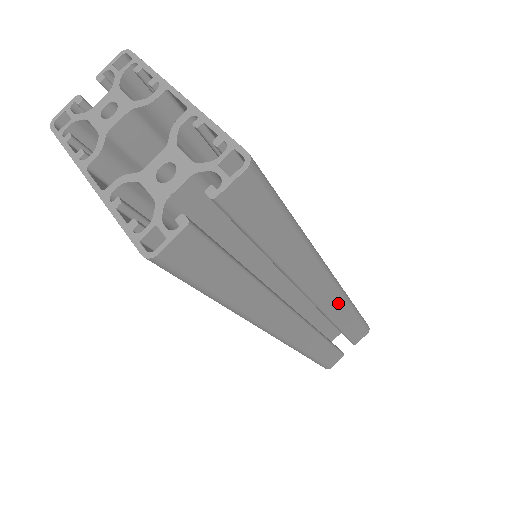
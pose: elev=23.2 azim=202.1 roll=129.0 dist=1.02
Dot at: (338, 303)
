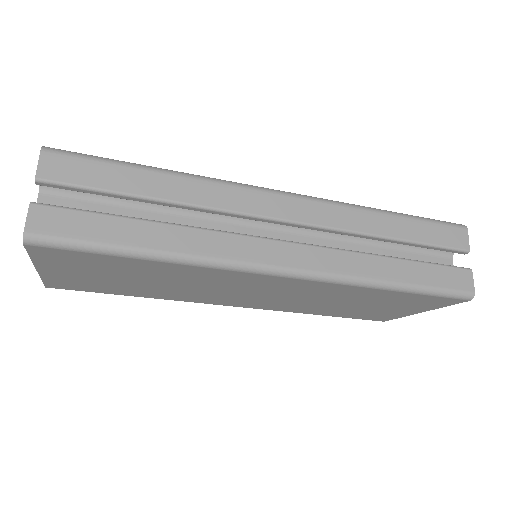
Dot at: (330, 211)
